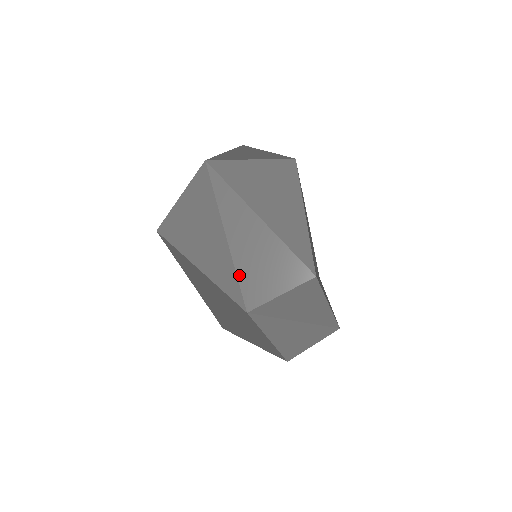
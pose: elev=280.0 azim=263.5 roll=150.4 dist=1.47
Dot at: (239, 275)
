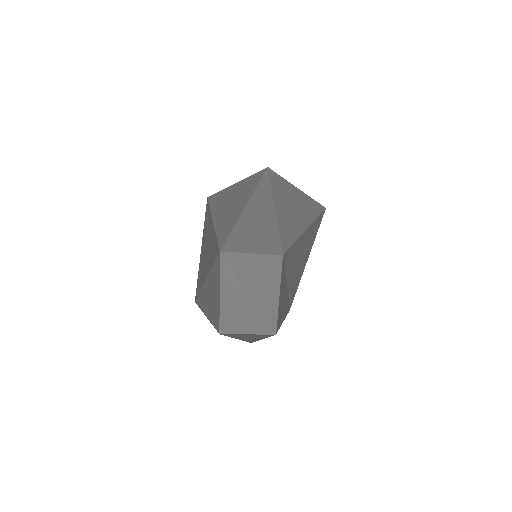
Dot at: (234, 229)
